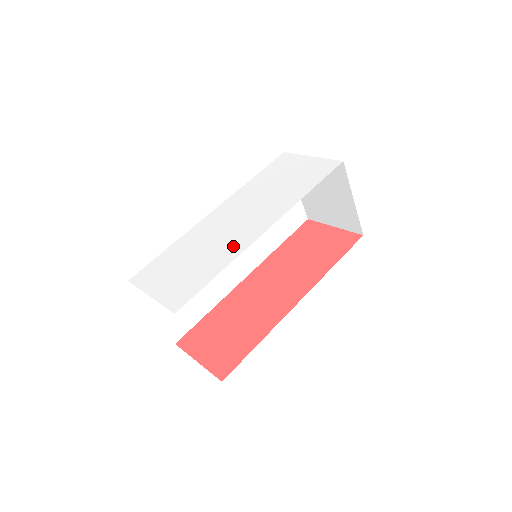
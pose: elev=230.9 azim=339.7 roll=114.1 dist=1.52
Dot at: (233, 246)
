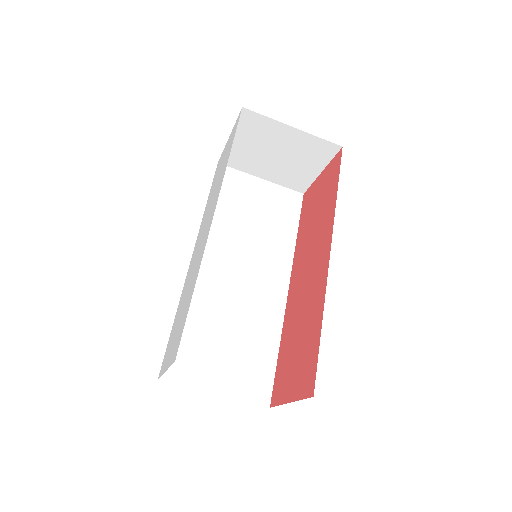
Dot at: (199, 259)
